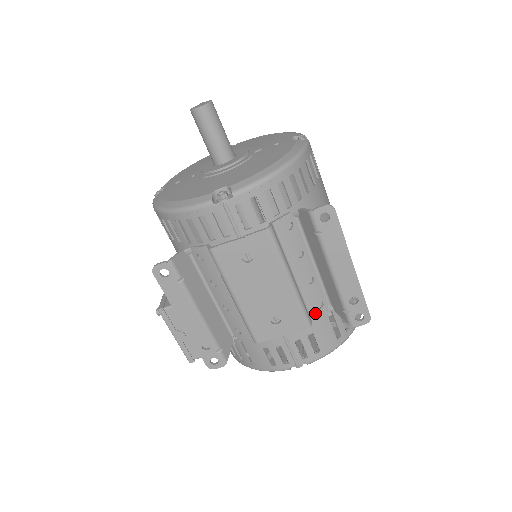
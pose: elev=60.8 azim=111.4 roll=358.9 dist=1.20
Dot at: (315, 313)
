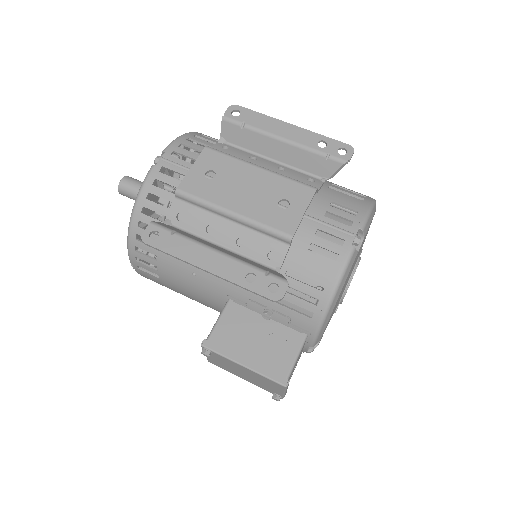
Dot at: (313, 186)
